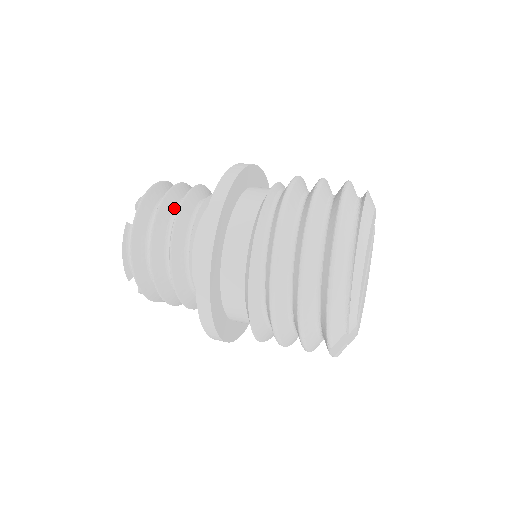
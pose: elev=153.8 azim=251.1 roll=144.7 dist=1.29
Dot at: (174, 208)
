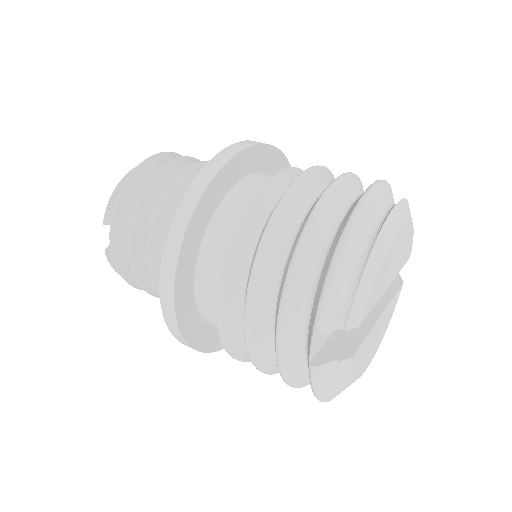
Dot at: occluded
